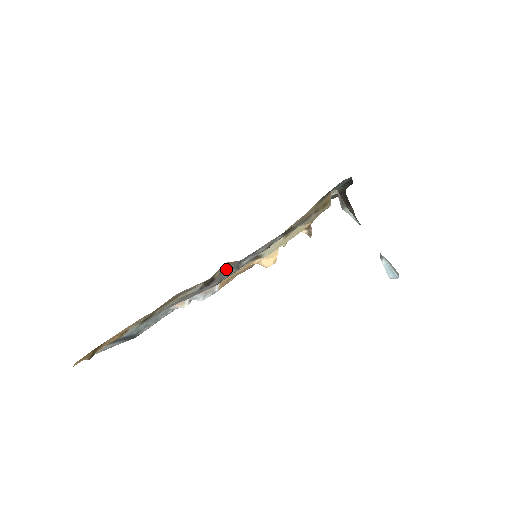
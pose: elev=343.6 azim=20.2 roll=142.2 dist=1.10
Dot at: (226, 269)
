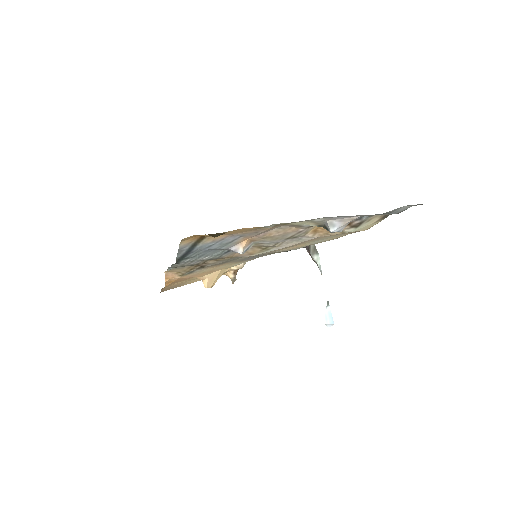
Dot at: occluded
